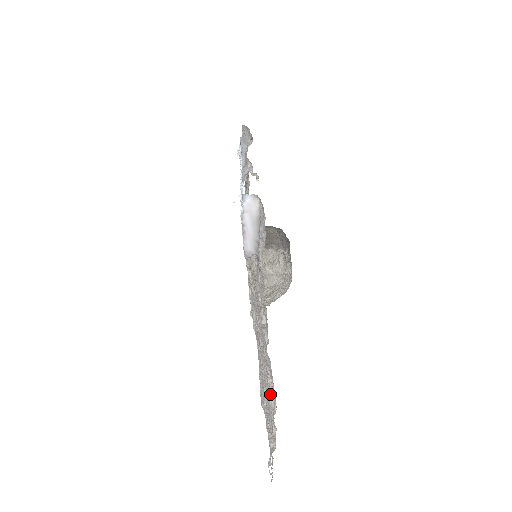
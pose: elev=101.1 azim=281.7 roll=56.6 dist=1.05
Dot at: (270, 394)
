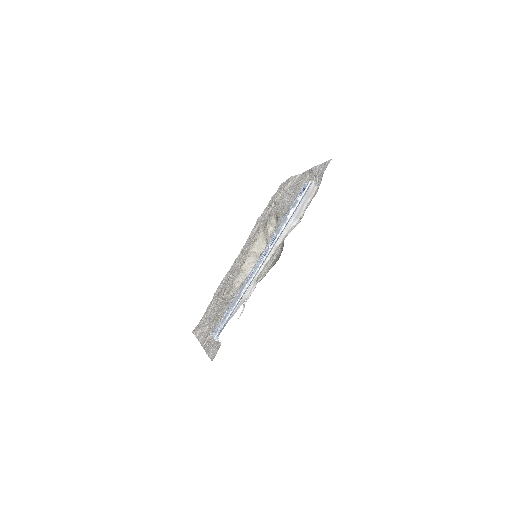
Dot at: (205, 329)
